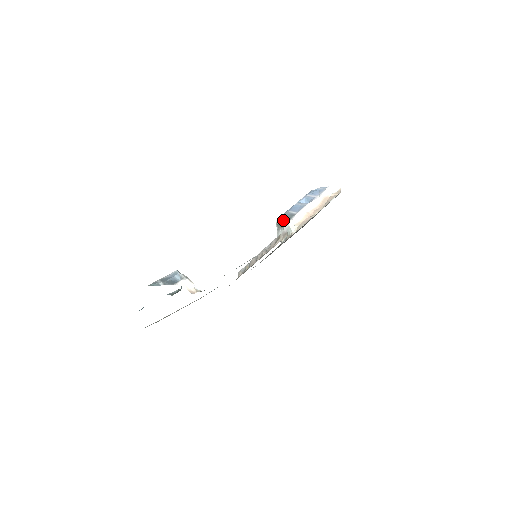
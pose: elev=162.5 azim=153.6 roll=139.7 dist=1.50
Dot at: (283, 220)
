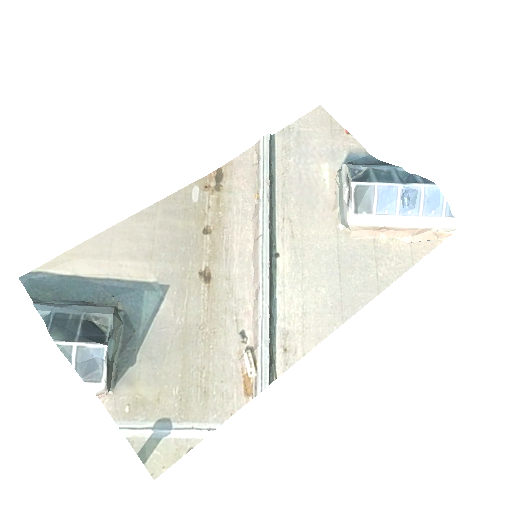
Dot at: (352, 203)
